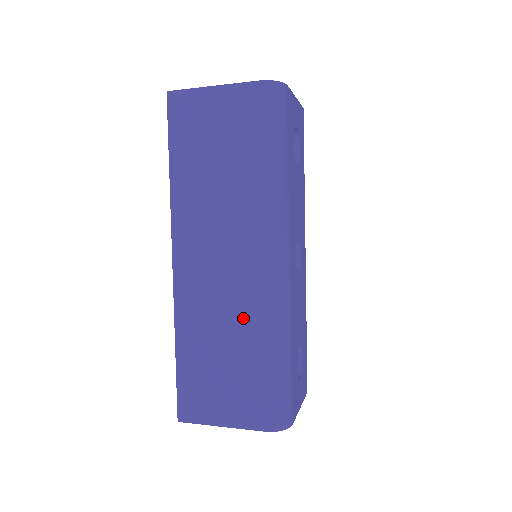
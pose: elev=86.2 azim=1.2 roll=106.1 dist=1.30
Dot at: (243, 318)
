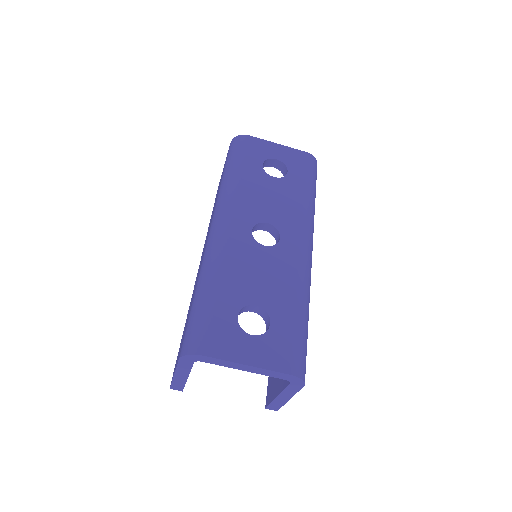
Dot at: occluded
